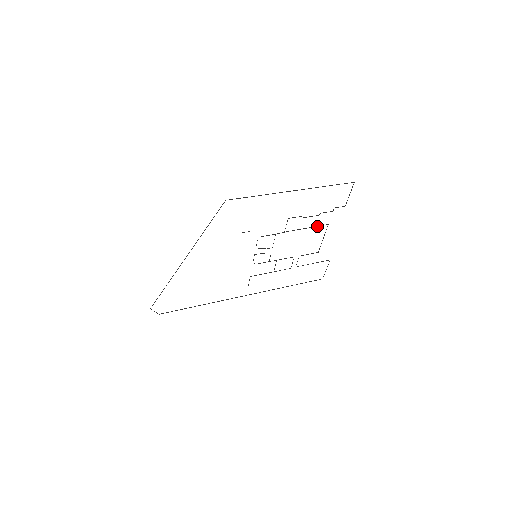
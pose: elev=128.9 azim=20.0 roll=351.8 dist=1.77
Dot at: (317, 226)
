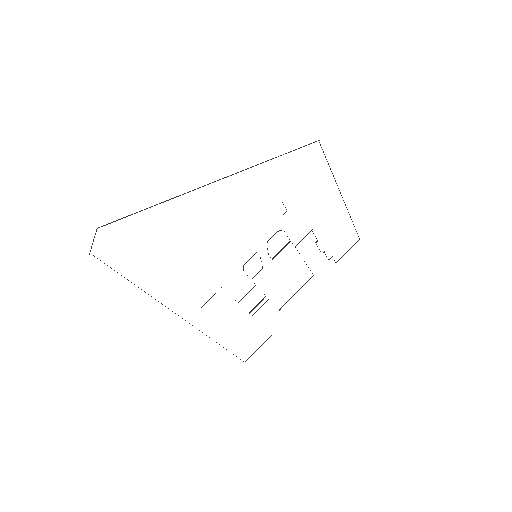
Dot at: occluded
